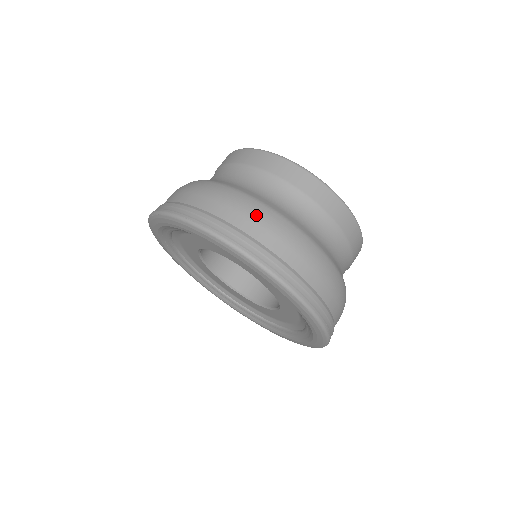
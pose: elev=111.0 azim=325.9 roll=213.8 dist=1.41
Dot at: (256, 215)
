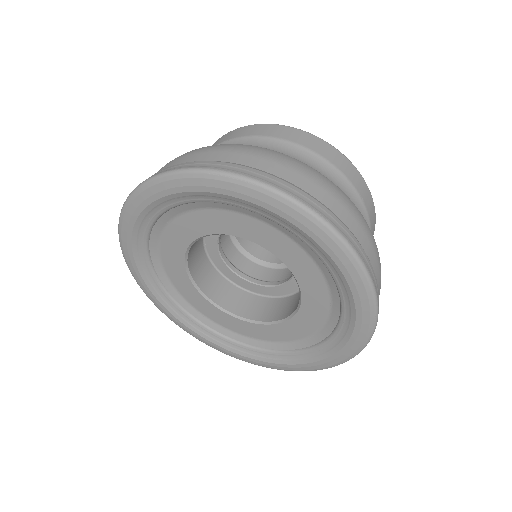
Dot at: occluded
